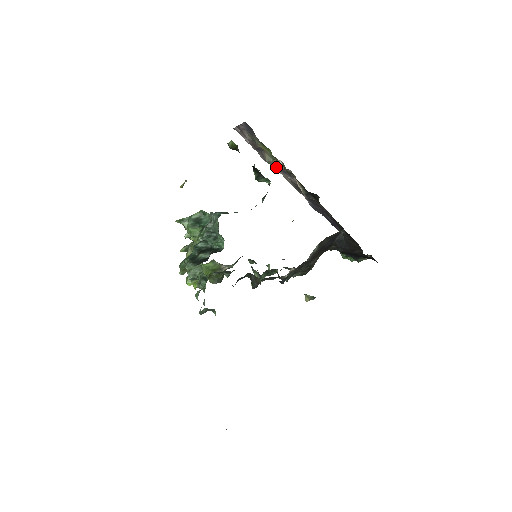
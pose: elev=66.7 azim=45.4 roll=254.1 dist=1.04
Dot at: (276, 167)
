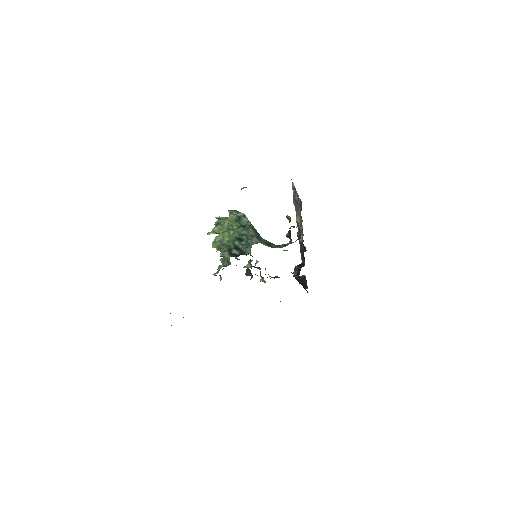
Dot at: occluded
